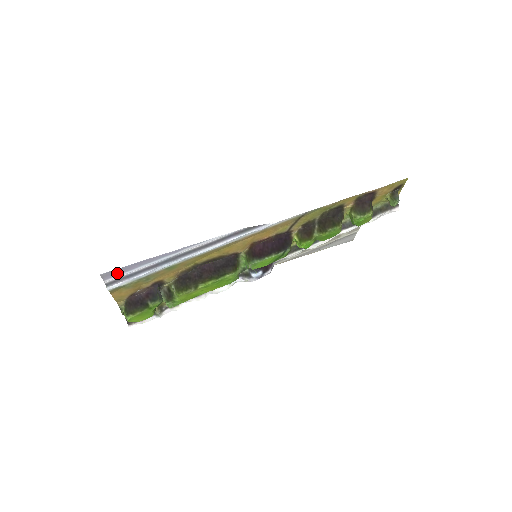
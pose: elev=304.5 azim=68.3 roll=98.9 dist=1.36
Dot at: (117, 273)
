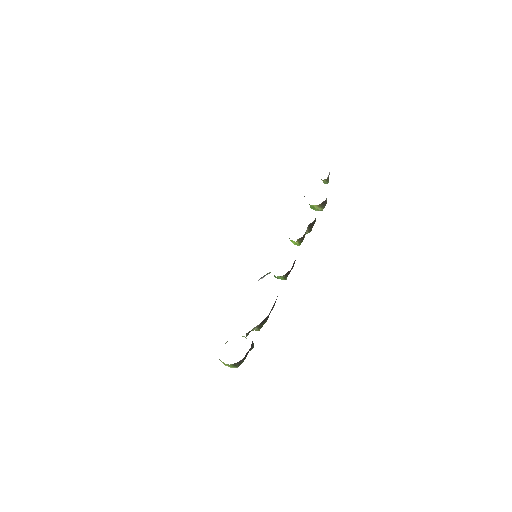
Dot at: occluded
